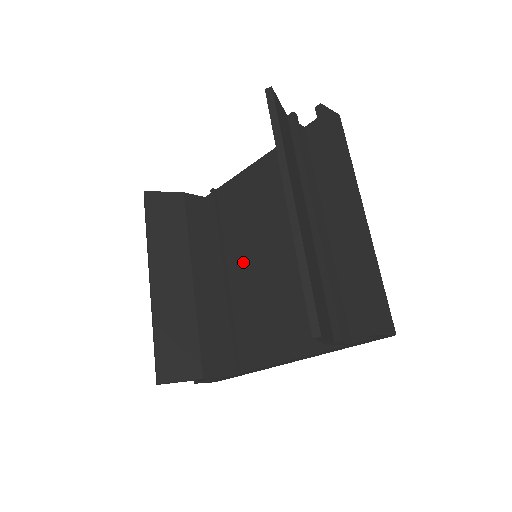
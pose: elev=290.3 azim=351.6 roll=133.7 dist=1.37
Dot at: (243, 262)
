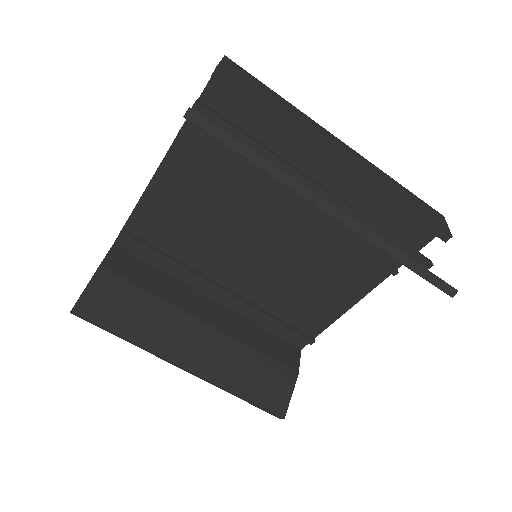
Dot at: (236, 267)
